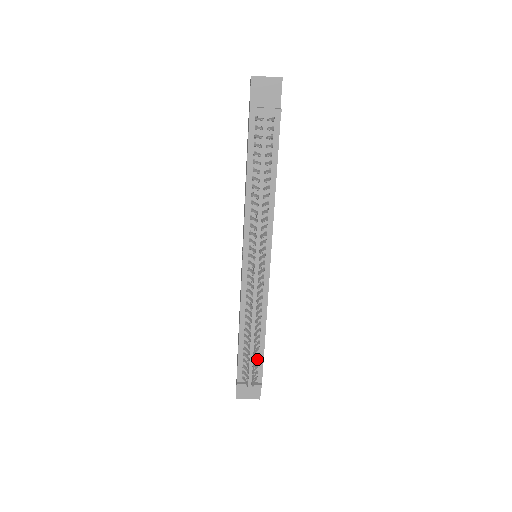
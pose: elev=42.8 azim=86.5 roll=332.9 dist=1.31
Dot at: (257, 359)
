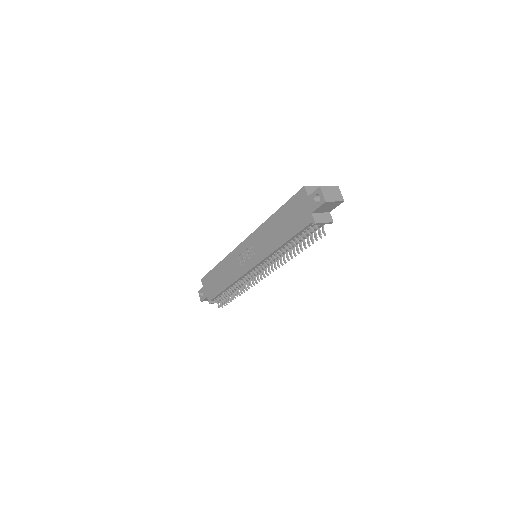
Dot at: occluded
